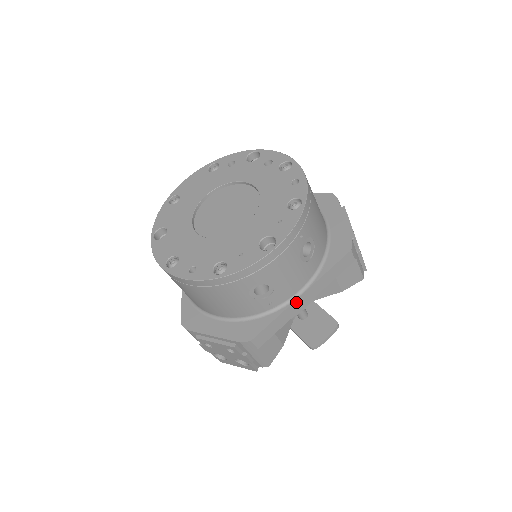
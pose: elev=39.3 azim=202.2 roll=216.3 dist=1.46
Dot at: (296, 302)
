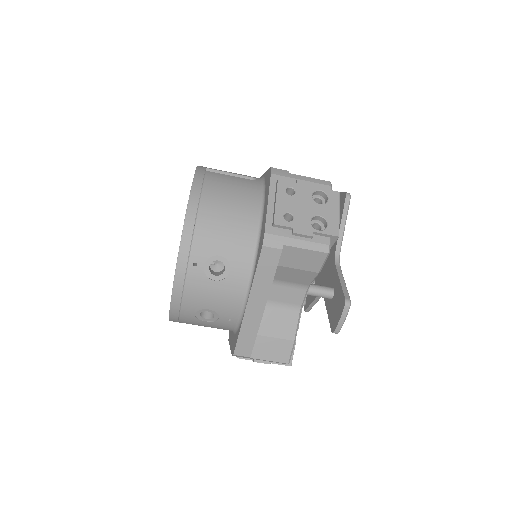
Dot at: (248, 312)
